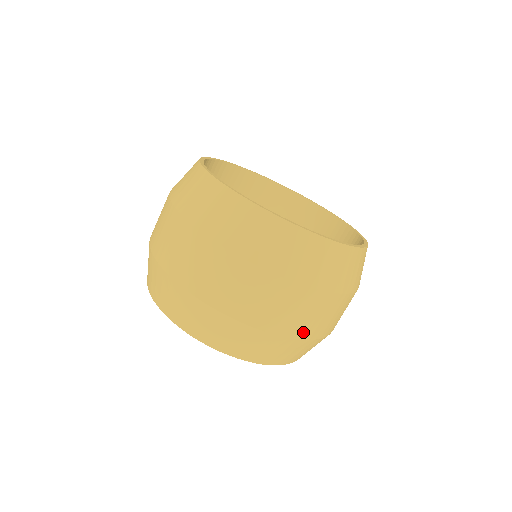
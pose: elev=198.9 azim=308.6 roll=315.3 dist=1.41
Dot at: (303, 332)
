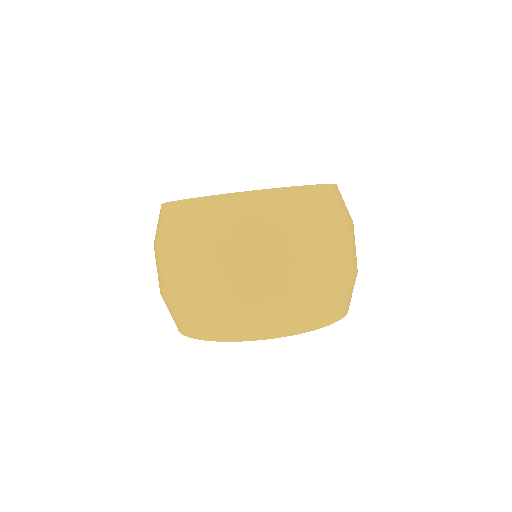
Dot at: (248, 290)
